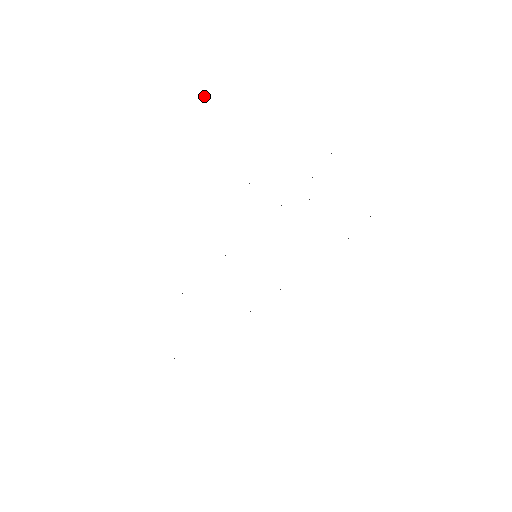
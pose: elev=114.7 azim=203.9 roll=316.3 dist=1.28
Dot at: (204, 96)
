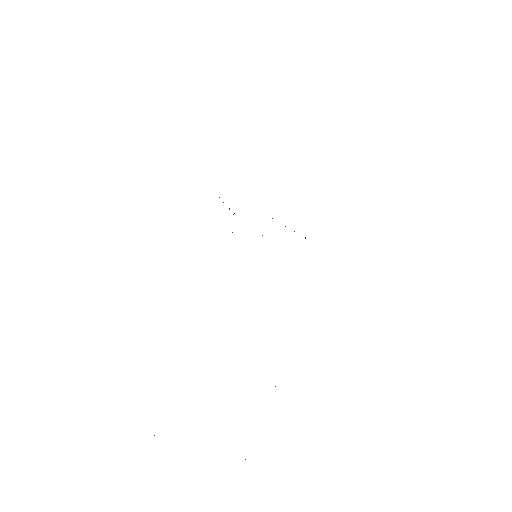
Dot at: occluded
